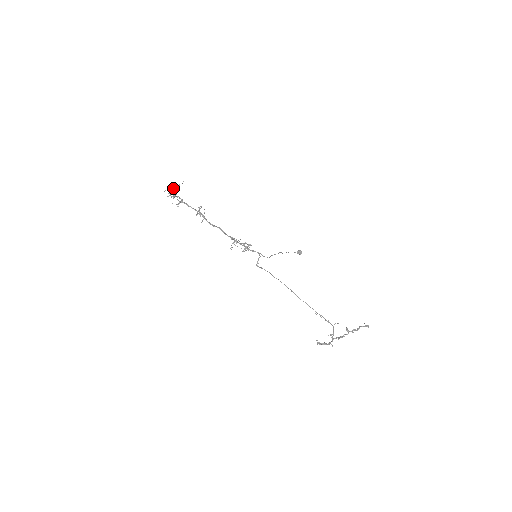
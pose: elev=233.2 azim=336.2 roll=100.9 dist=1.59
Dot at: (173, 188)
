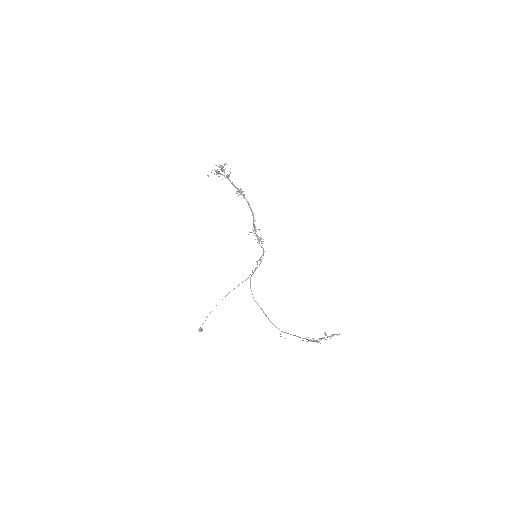
Dot at: occluded
